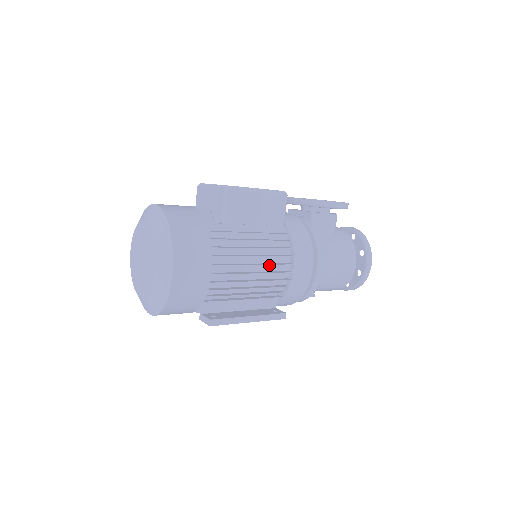
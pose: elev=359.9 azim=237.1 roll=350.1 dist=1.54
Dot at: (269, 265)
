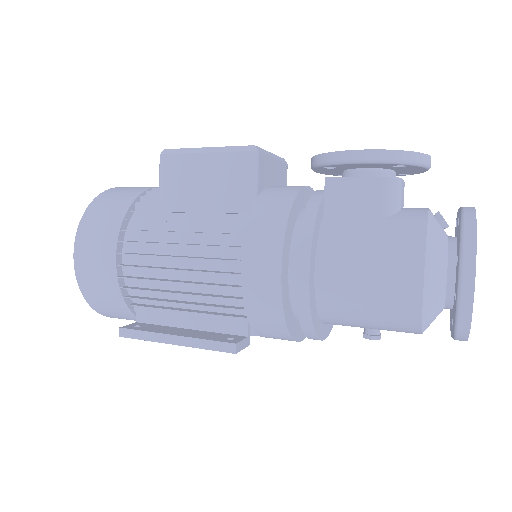
Dot at: (208, 260)
